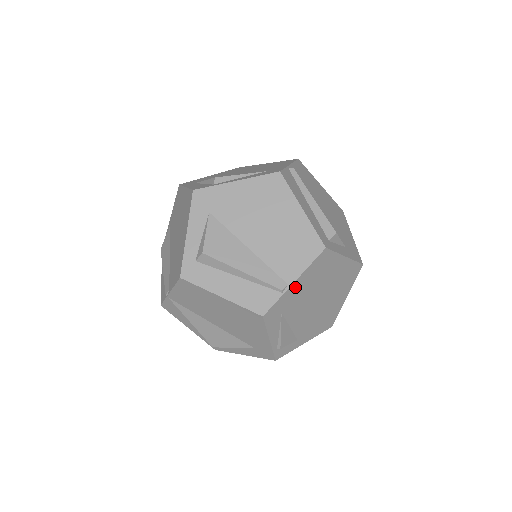
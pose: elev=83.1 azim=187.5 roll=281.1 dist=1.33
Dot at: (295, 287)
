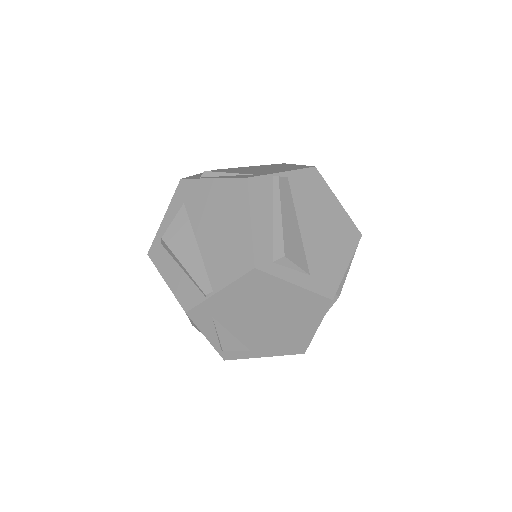
Dot at: (222, 297)
